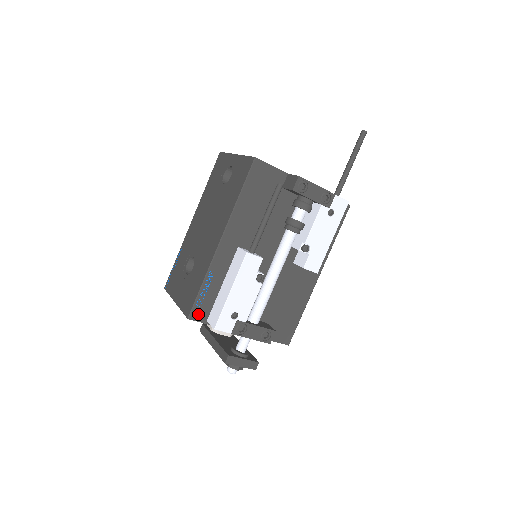
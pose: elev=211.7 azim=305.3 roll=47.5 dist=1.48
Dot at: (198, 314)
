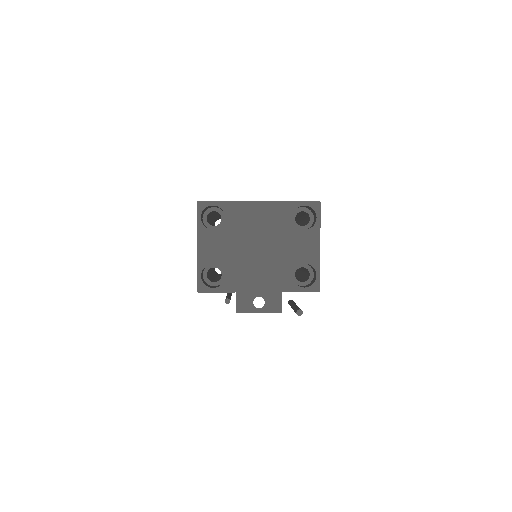
Dot at: occluded
